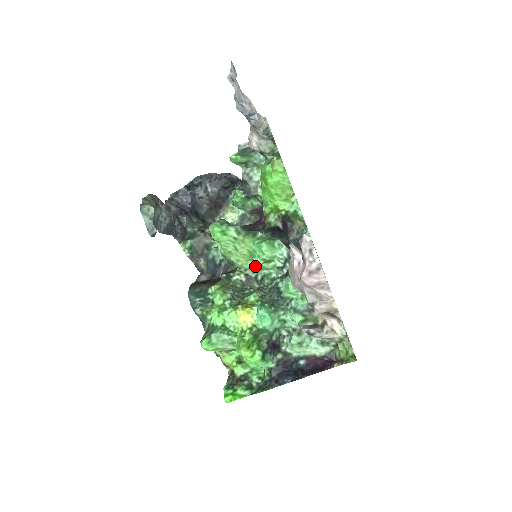
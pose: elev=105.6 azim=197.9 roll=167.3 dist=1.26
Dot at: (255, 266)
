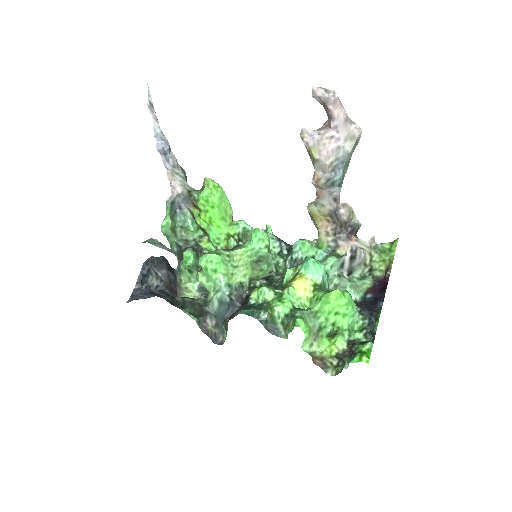
Dot at: (260, 273)
